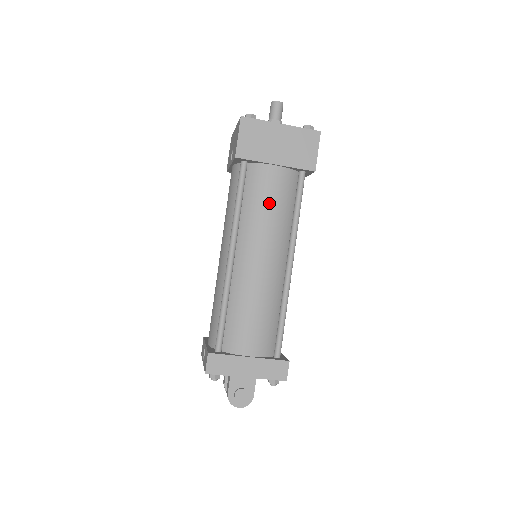
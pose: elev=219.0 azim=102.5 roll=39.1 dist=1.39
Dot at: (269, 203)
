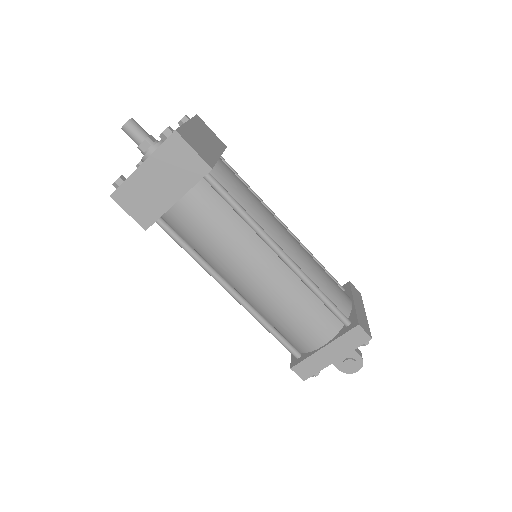
Dot at: (209, 233)
